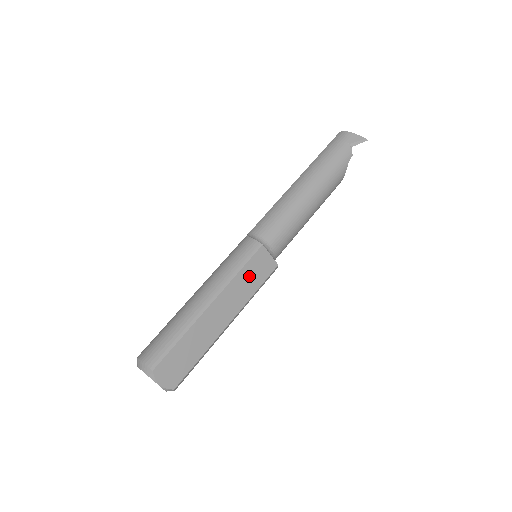
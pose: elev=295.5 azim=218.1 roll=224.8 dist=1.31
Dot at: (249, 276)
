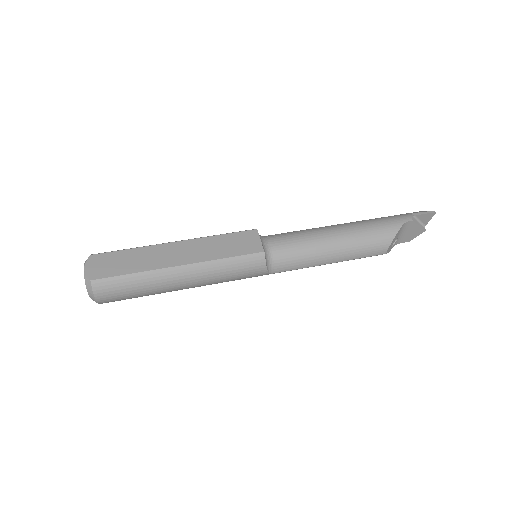
Dot at: (227, 243)
